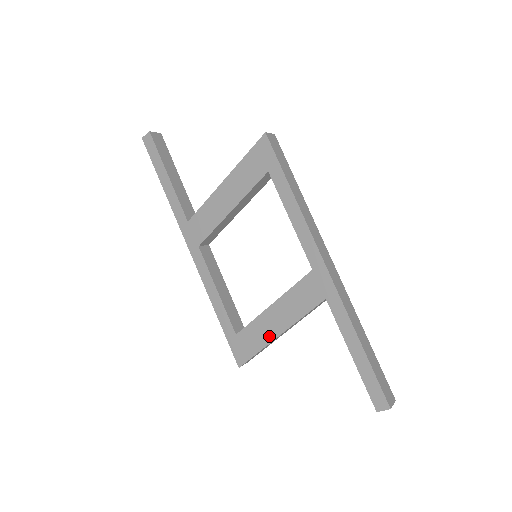
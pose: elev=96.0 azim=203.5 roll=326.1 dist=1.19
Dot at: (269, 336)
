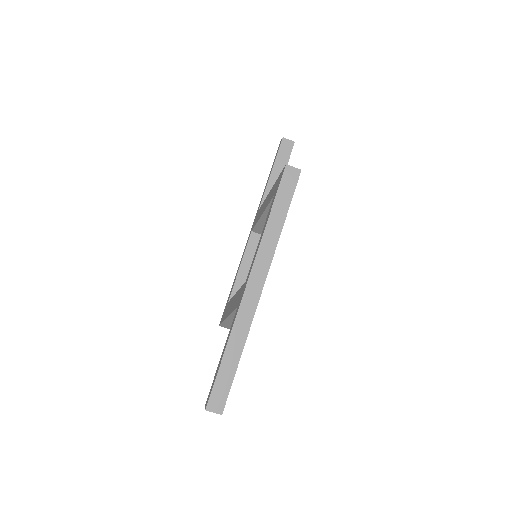
Dot at: (227, 314)
